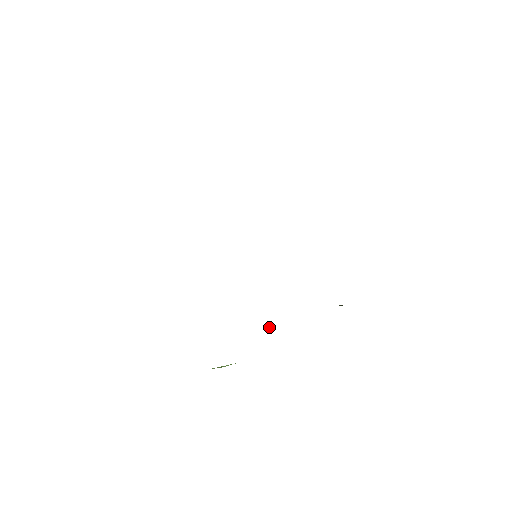
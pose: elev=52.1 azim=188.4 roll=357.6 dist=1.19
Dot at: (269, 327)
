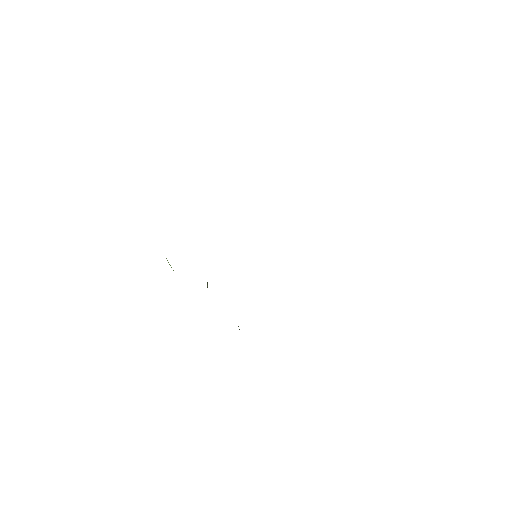
Dot at: occluded
